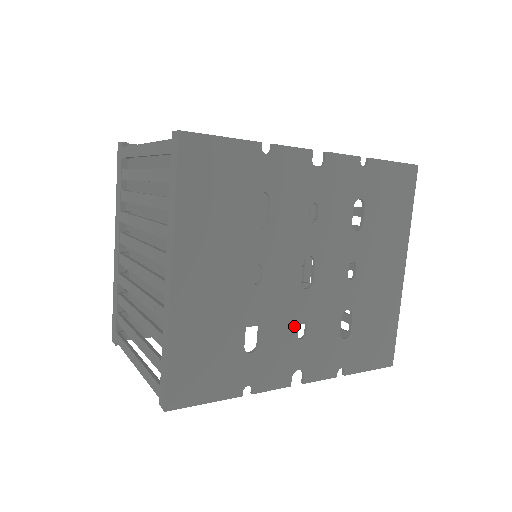
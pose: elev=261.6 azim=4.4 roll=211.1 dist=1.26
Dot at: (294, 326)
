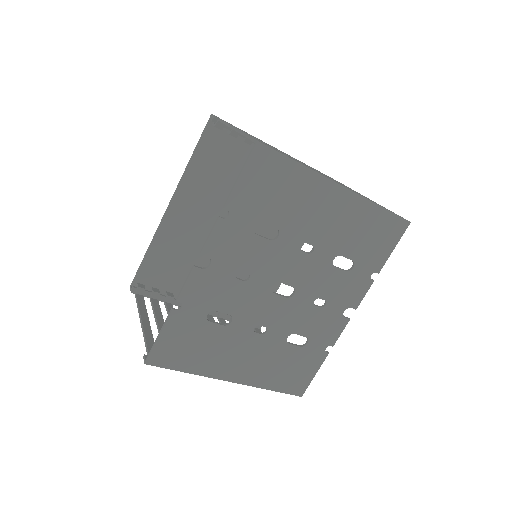
Dot at: (313, 309)
